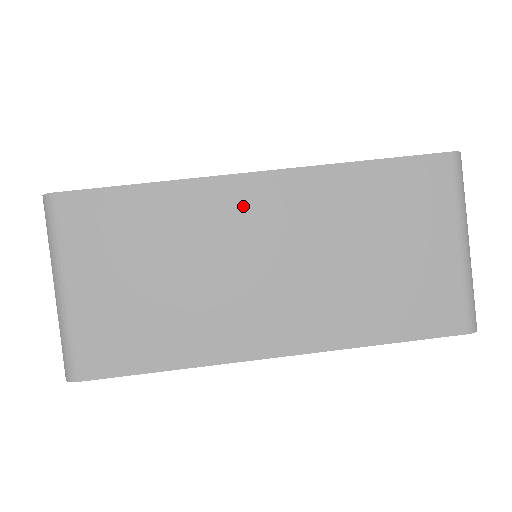
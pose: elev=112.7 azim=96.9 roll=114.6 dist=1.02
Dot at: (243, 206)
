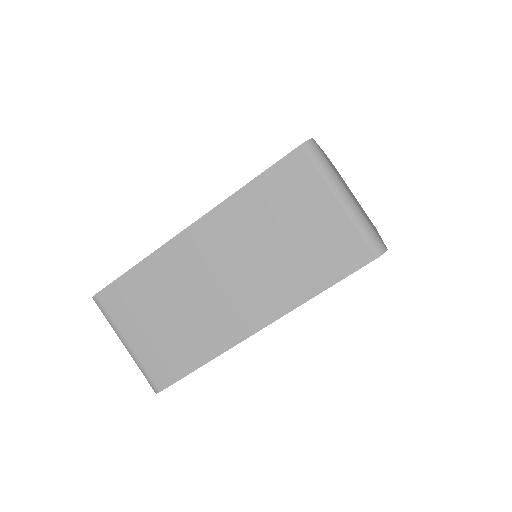
Dot at: (193, 250)
